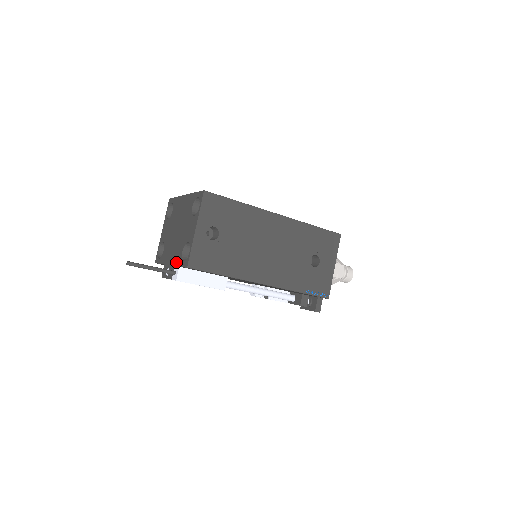
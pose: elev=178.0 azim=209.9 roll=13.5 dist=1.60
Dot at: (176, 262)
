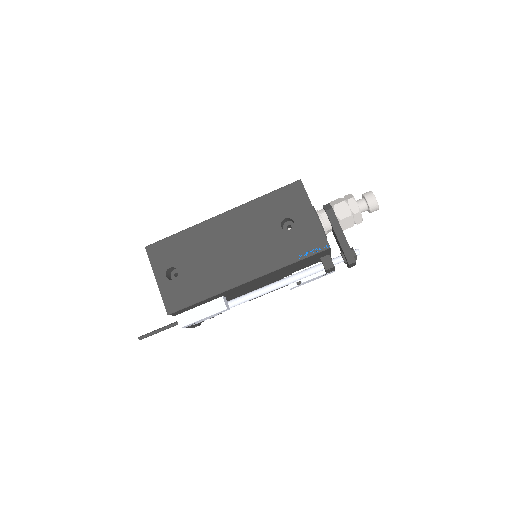
Dot at: occluded
